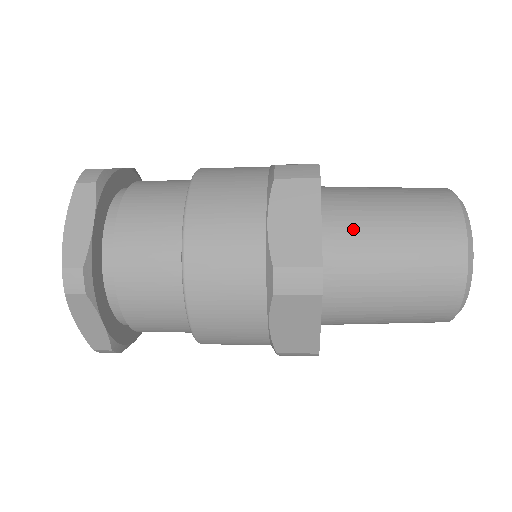
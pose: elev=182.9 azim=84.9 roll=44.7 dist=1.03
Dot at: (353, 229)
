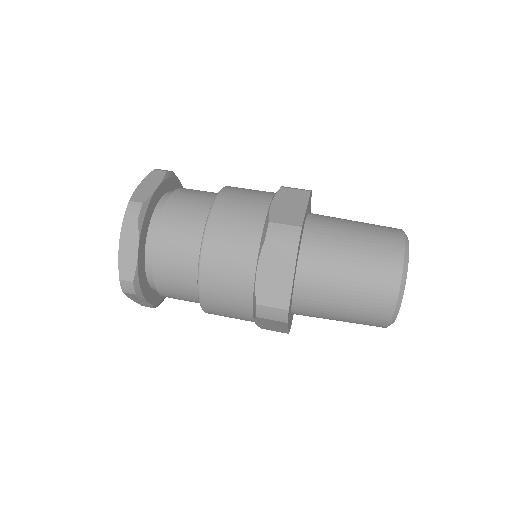
Dot at: (319, 277)
